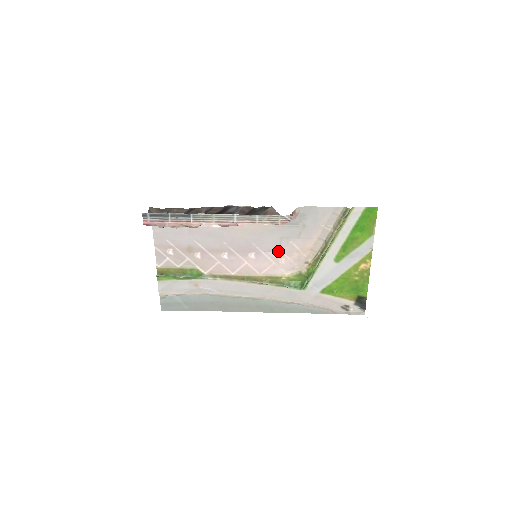
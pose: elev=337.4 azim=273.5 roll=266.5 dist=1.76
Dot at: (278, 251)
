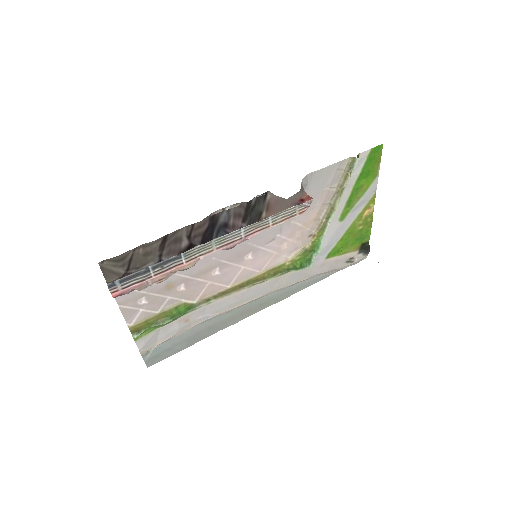
Dot at: (278, 238)
